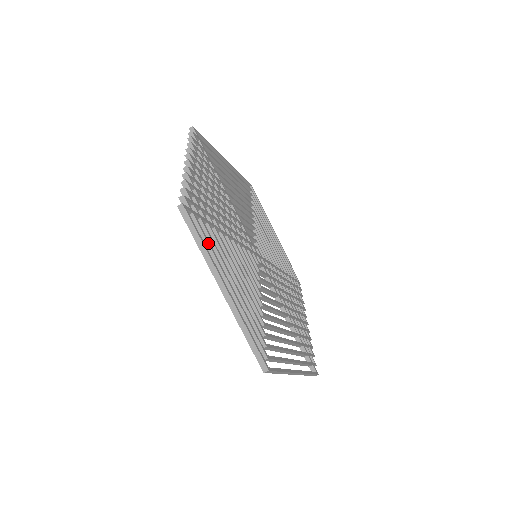
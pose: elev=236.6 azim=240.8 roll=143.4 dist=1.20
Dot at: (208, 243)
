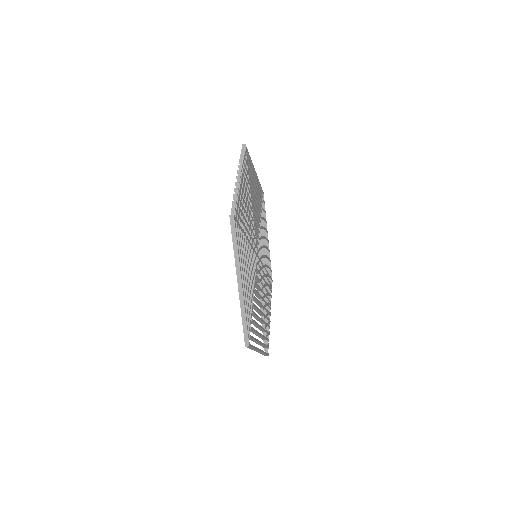
Dot at: (239, 246)
